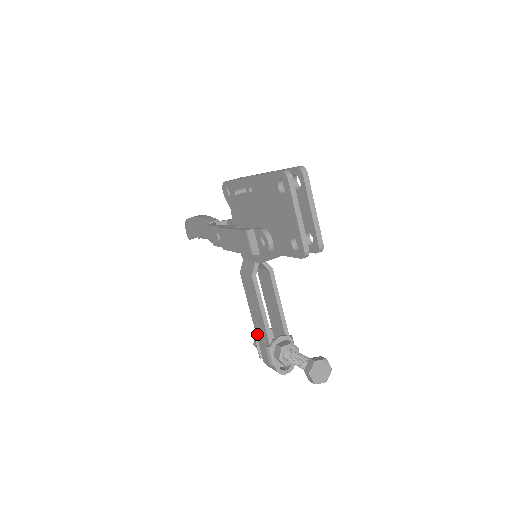
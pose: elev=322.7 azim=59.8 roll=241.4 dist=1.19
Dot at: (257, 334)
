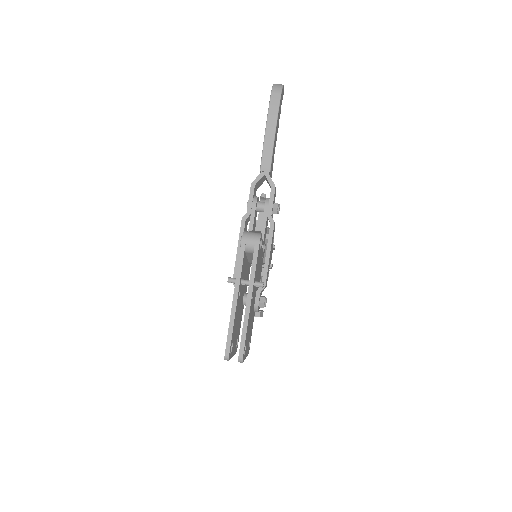
Dot at: occluded
